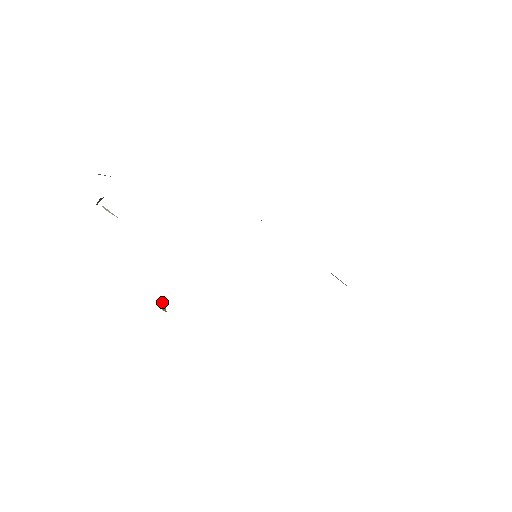
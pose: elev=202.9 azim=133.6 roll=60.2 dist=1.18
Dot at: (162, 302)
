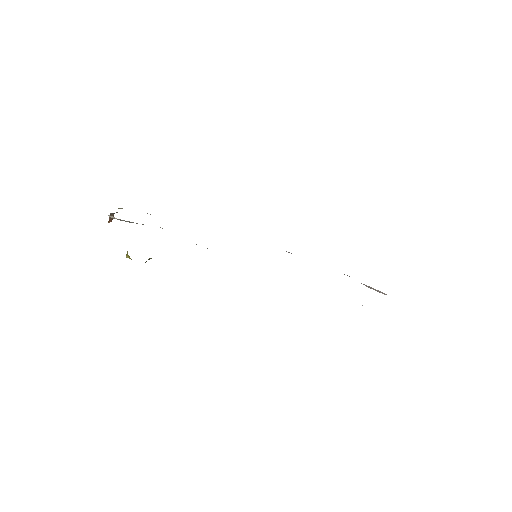
Dot at: occluded
